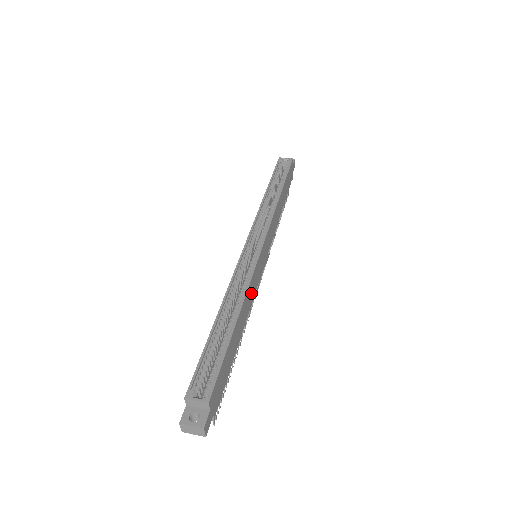
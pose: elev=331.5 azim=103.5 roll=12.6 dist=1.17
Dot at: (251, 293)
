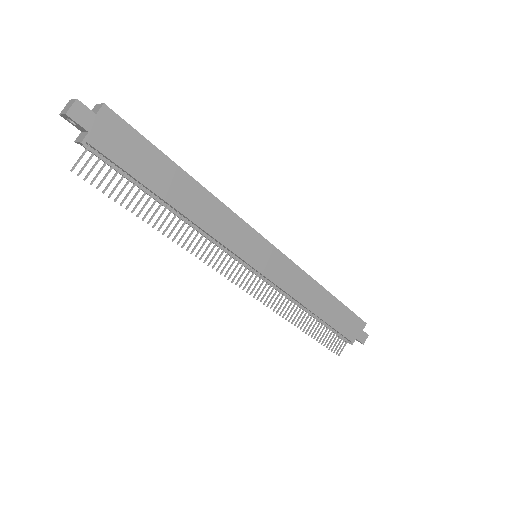
Dot at: (221, 225)
